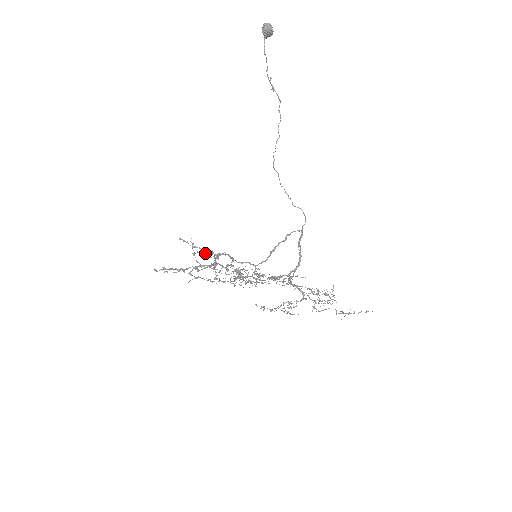
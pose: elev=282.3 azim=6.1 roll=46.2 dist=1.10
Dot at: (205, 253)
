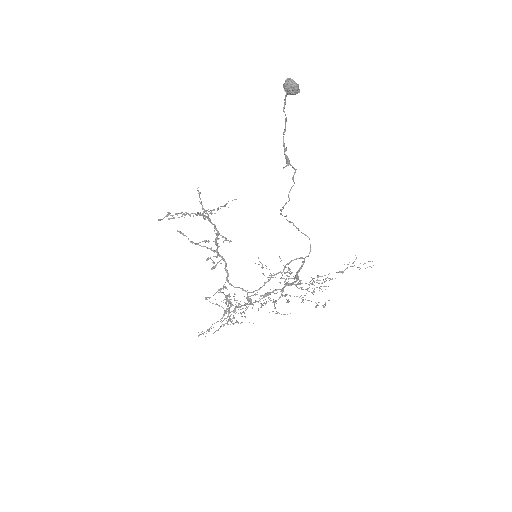
Dot at: (205, 242)
